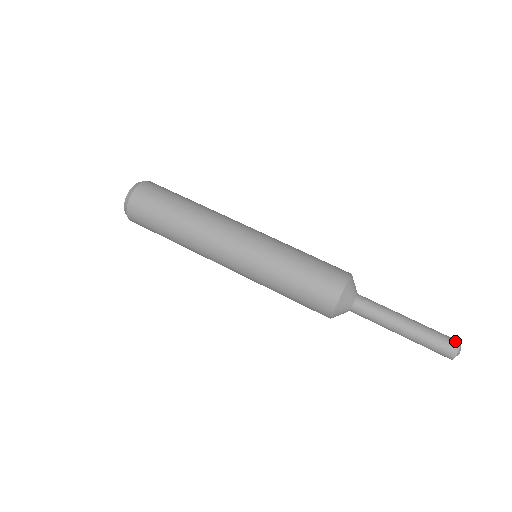
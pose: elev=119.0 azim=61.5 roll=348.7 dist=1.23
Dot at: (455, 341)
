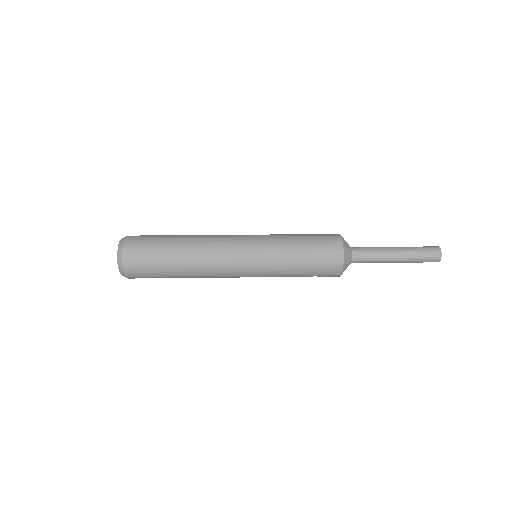
Dot at: (433, 246)
